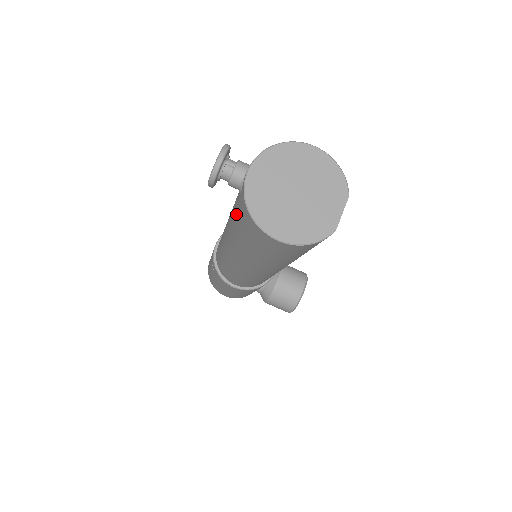
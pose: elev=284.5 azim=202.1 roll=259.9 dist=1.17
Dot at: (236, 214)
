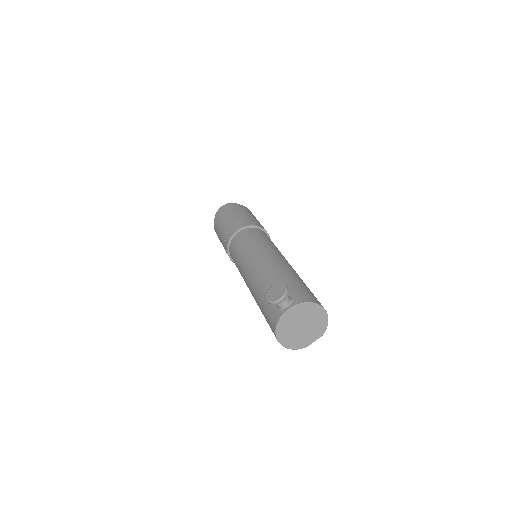
Dot at: (268, 303)
